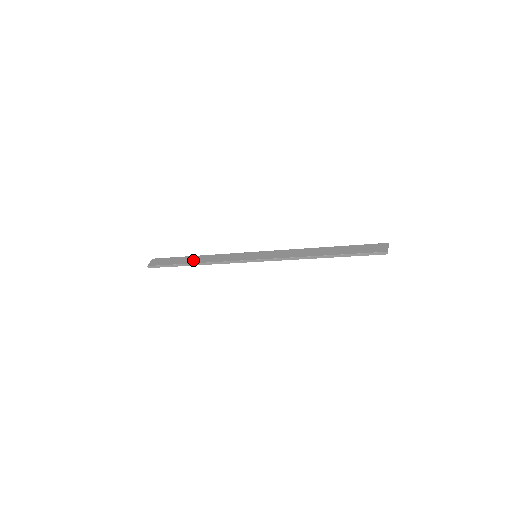
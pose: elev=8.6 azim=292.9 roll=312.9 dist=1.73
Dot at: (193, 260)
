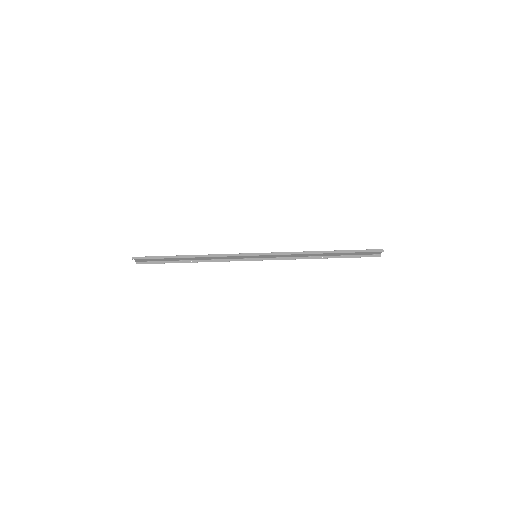
Dot at: occluded
